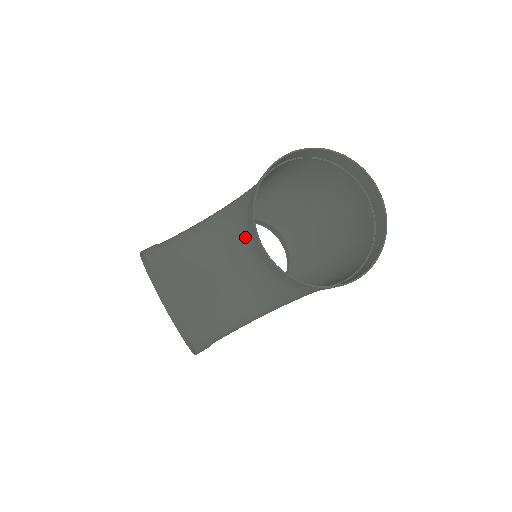
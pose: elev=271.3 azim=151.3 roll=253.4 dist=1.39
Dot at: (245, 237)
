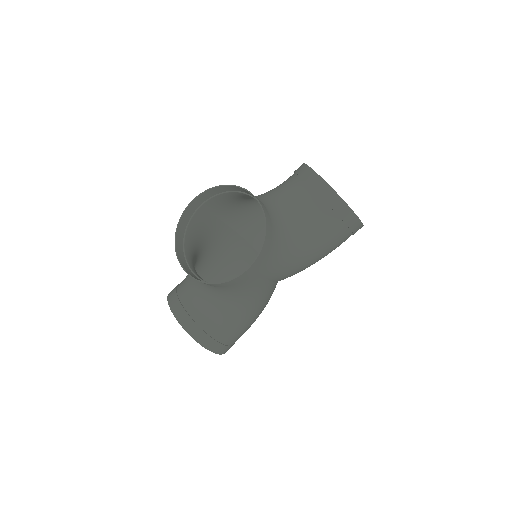
Dot at: (295, 187)
